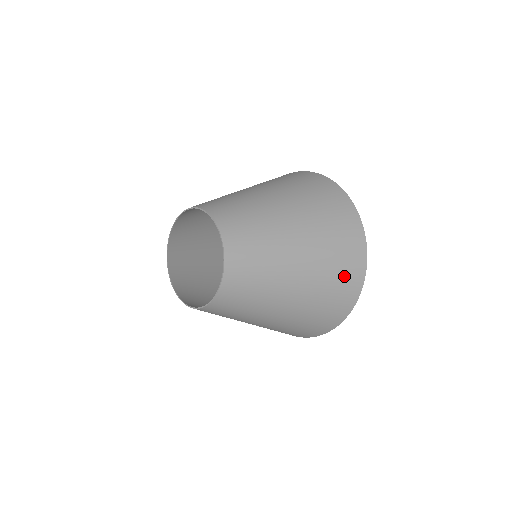
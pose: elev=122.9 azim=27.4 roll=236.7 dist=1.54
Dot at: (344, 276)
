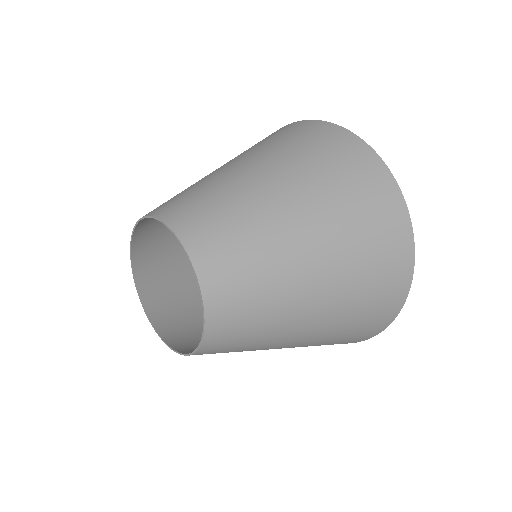
Dot at: (370, 318)
